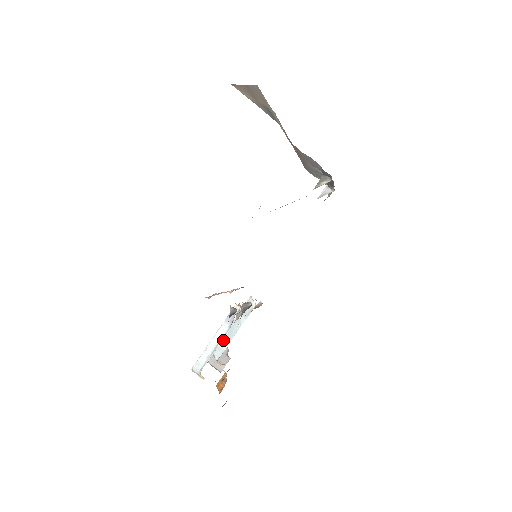
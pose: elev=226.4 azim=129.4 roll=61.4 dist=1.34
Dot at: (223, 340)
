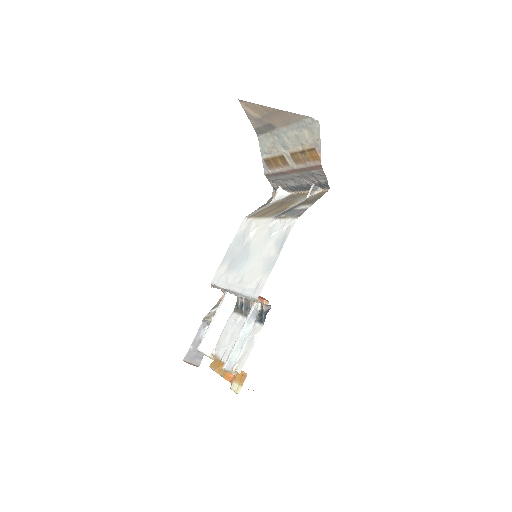
Dot at: (209, 336)
